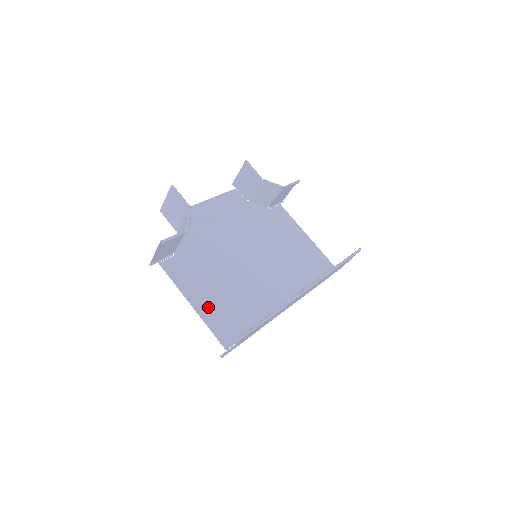
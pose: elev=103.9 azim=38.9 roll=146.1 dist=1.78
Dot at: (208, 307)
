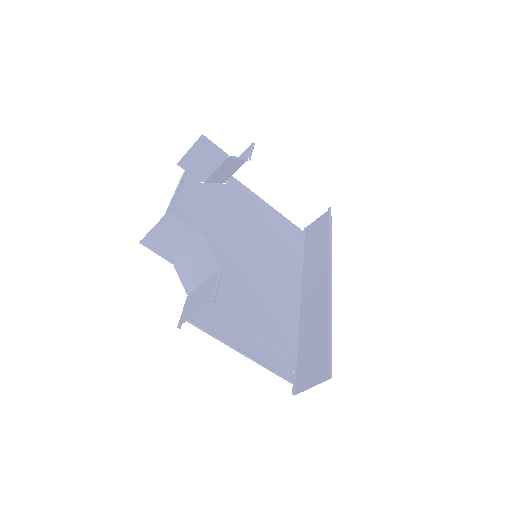
Dot at: (253, 345)
